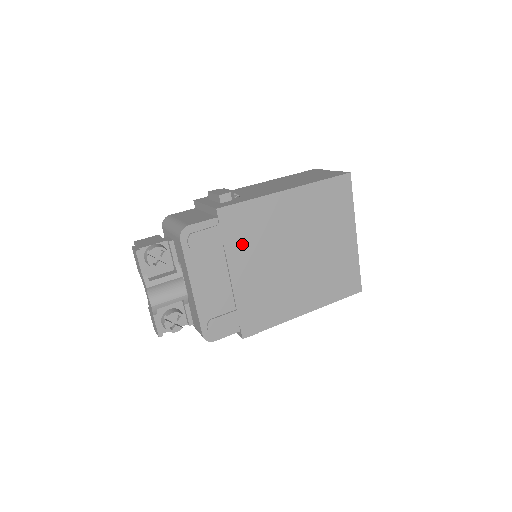
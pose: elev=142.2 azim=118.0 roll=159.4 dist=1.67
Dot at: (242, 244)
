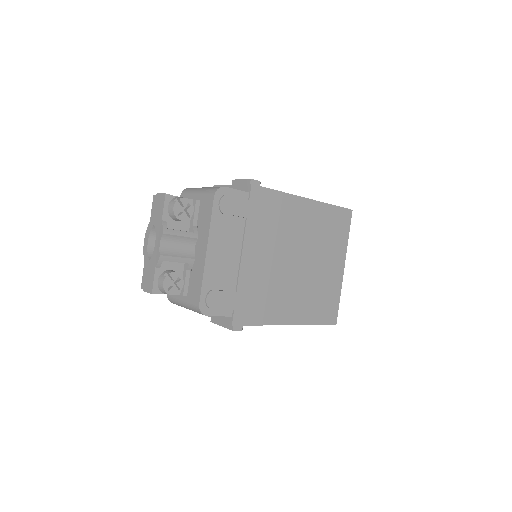
Dot at: (260, 228)
